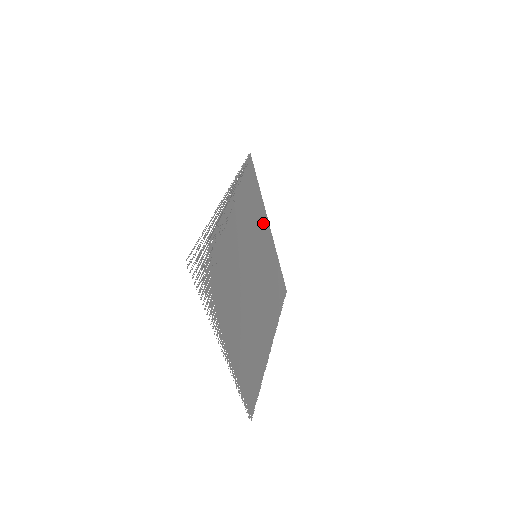
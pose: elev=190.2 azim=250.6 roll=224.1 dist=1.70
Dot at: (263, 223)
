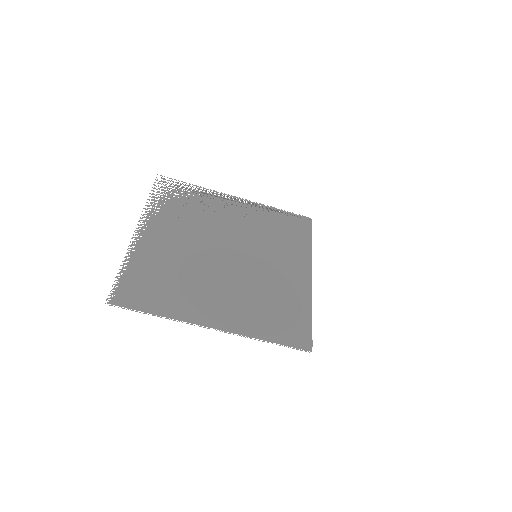
Dot at: (297, 260)
